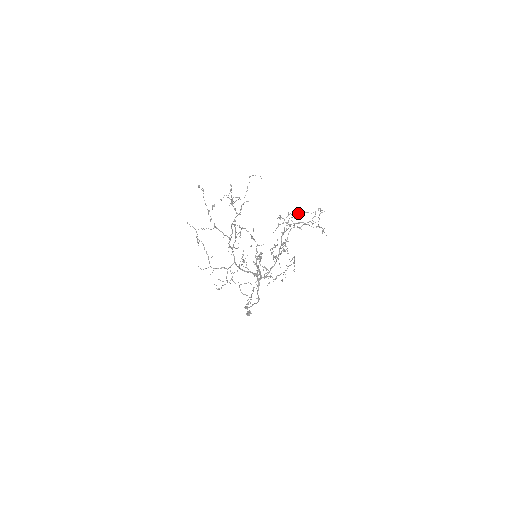
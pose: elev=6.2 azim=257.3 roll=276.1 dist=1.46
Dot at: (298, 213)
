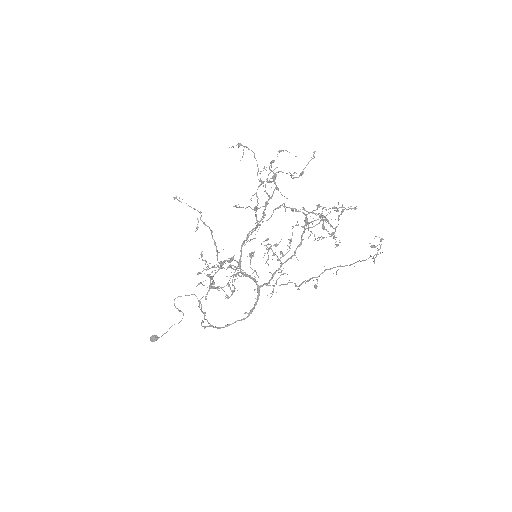
Dot at: (335, 207)
